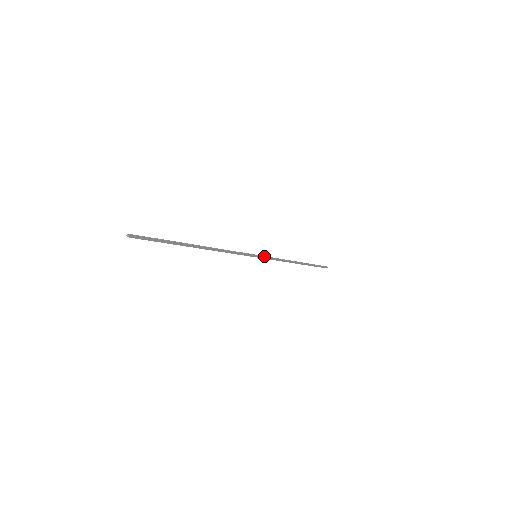
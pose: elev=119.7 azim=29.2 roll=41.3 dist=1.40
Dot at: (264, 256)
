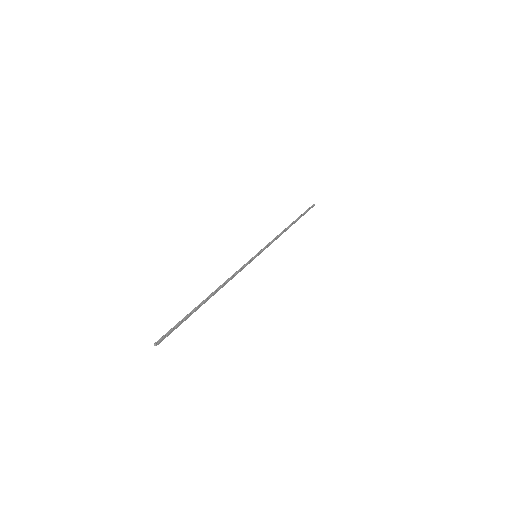
Dot at: (262, 249)
